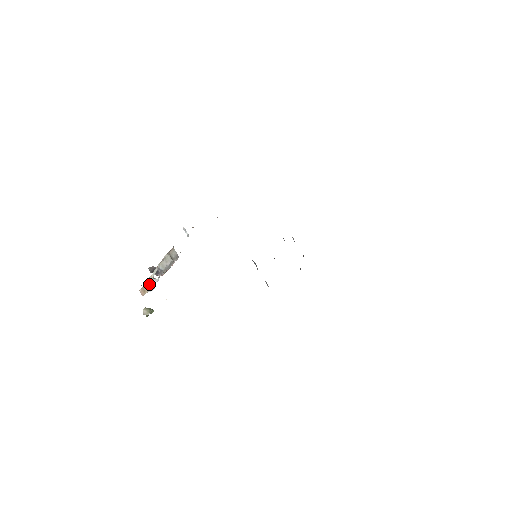
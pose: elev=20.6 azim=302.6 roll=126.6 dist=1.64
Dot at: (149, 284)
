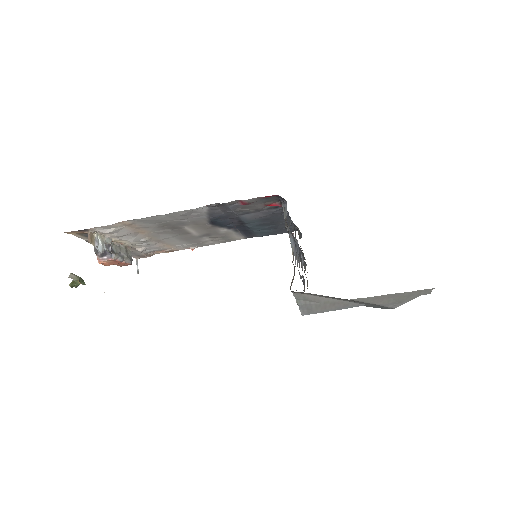
Dot at: (98, 241)
